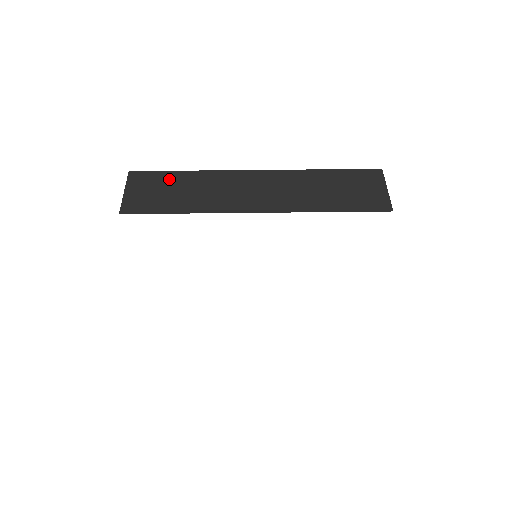
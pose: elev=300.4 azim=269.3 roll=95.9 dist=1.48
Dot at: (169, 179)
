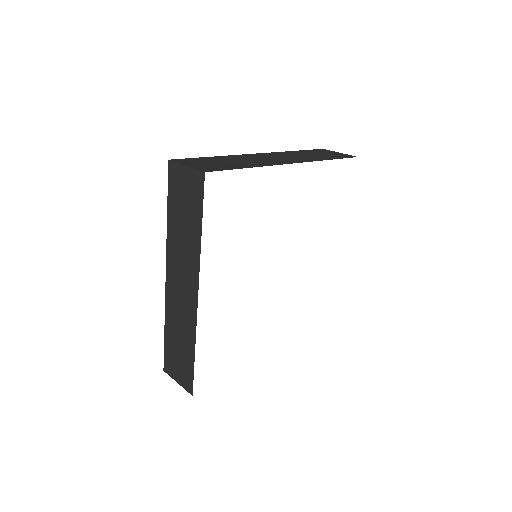
Dot at: (209, 159)
